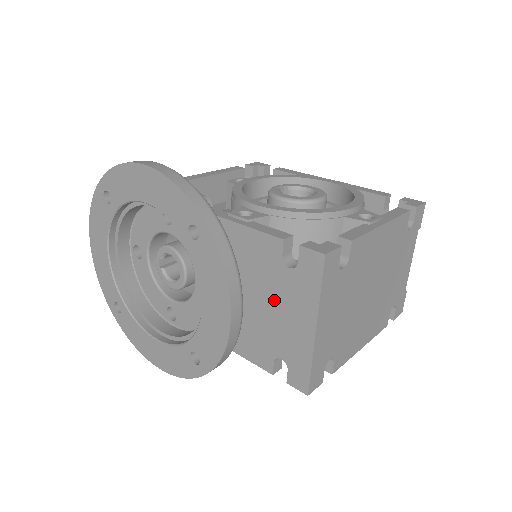
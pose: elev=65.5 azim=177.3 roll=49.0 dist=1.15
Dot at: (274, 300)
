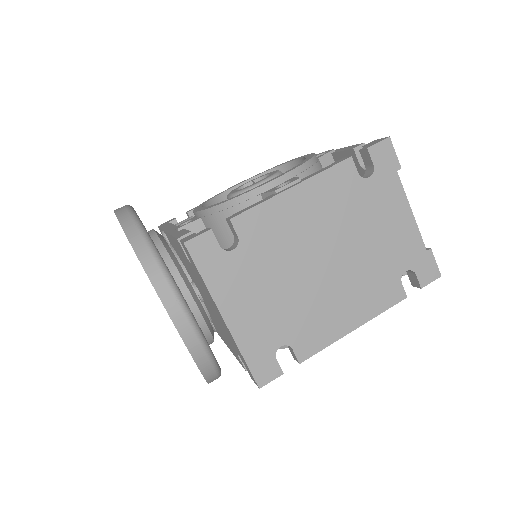
Dot at: (207, 297)
